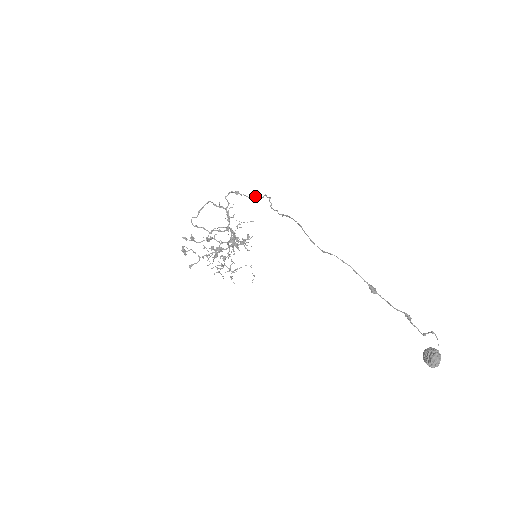
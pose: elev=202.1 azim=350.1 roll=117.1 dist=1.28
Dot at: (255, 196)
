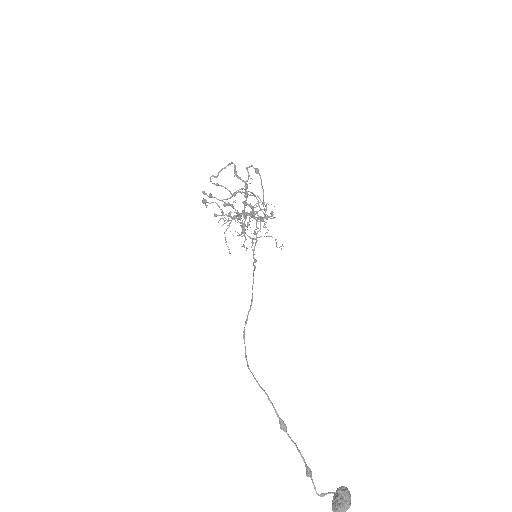
Dot at: occluded
